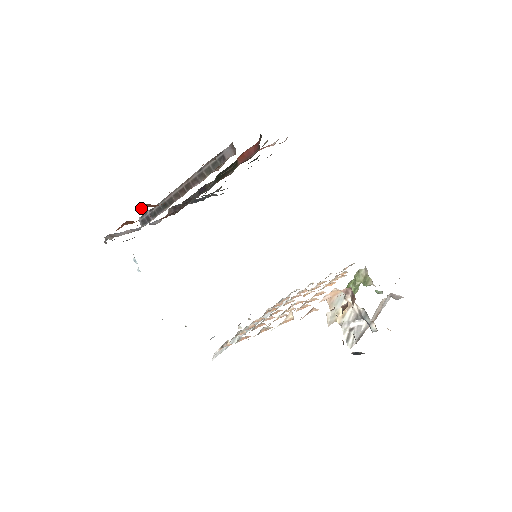
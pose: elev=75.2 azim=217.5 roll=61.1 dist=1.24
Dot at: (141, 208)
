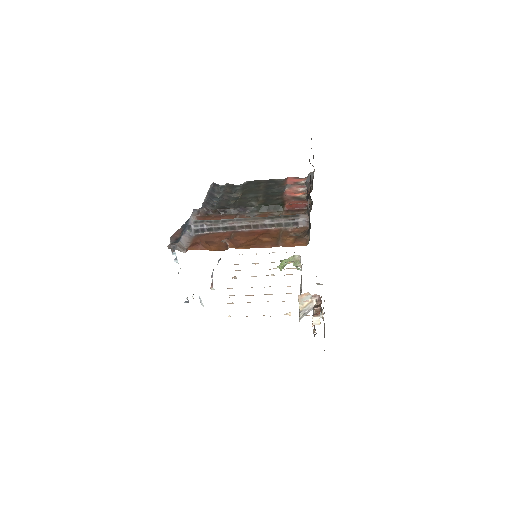
Dot at: (228, 244)
